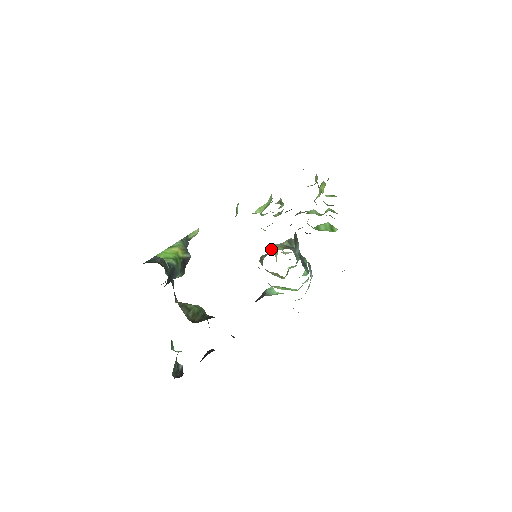
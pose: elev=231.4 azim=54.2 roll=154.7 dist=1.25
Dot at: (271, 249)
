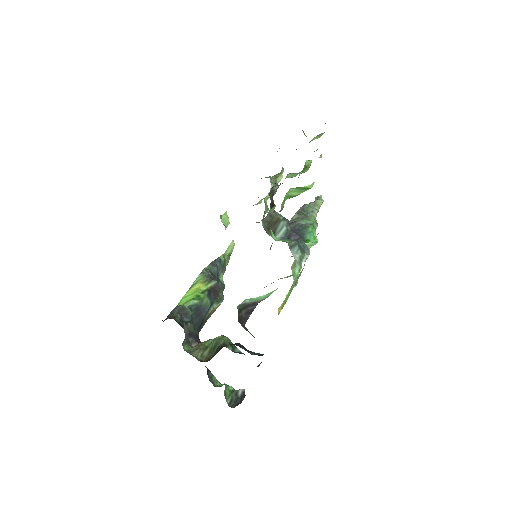
Dot at: occluded
